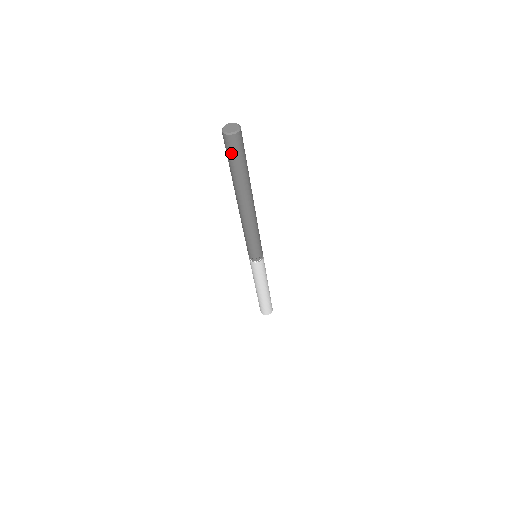
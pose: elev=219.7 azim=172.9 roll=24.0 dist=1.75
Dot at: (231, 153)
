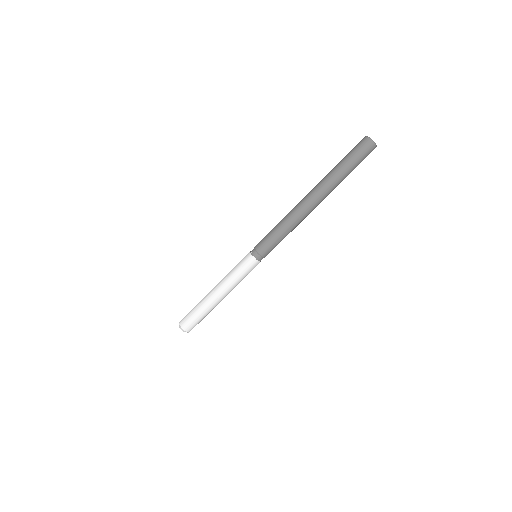
Dot at: (361, 157)
